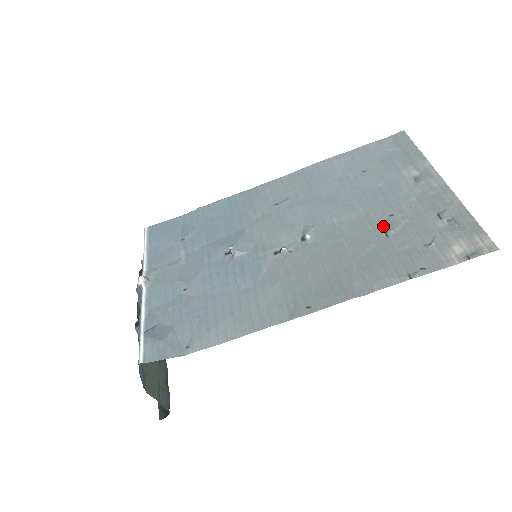
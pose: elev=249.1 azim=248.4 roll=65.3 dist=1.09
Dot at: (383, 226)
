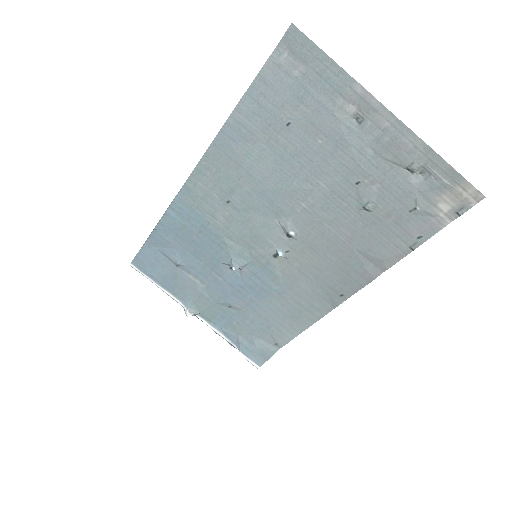
Dot at: (357, 200)
